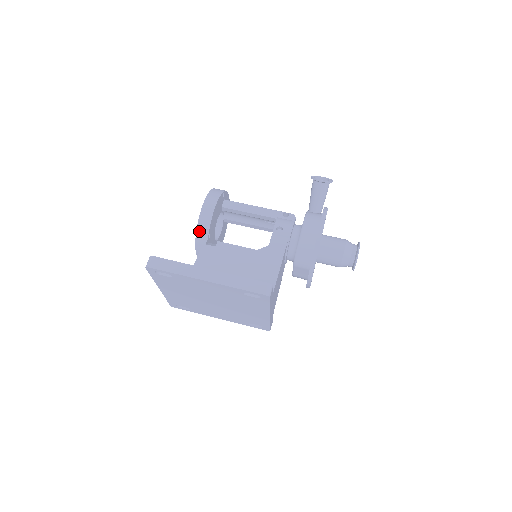
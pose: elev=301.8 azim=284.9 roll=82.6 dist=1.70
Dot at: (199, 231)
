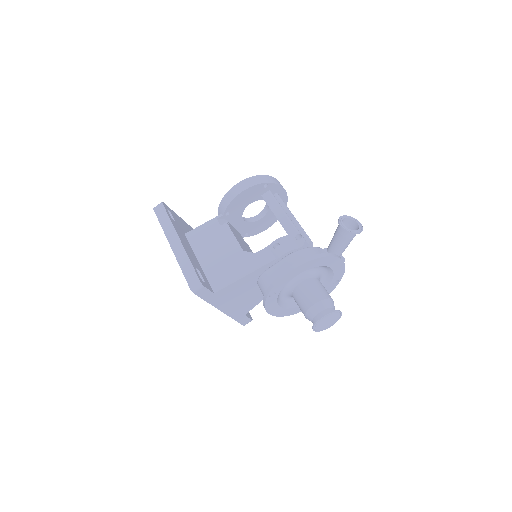
Dot at: (221, 205)
